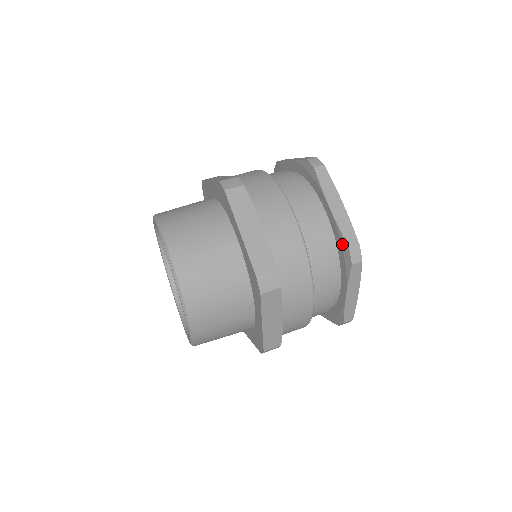
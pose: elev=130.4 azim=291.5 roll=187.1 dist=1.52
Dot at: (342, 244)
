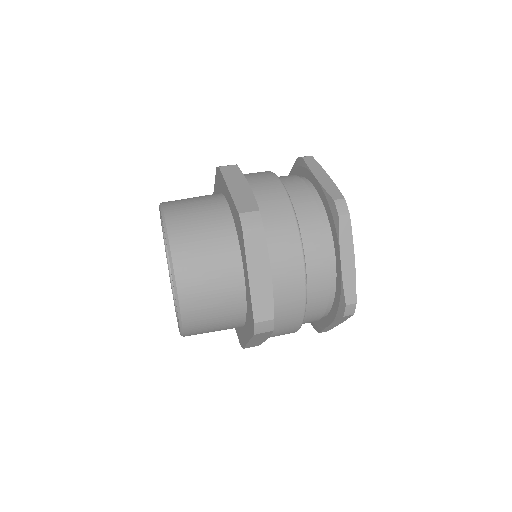
Dot at: (341, 297)
